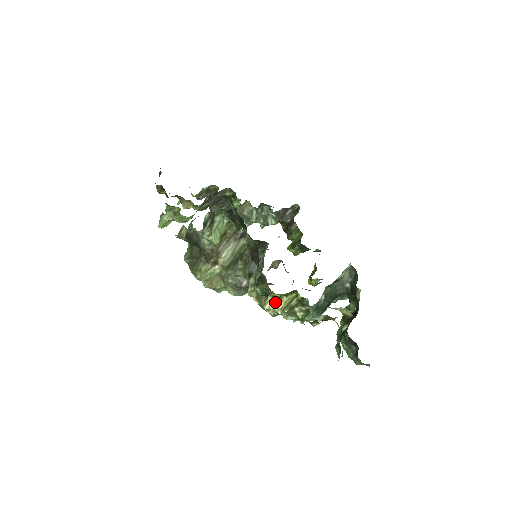
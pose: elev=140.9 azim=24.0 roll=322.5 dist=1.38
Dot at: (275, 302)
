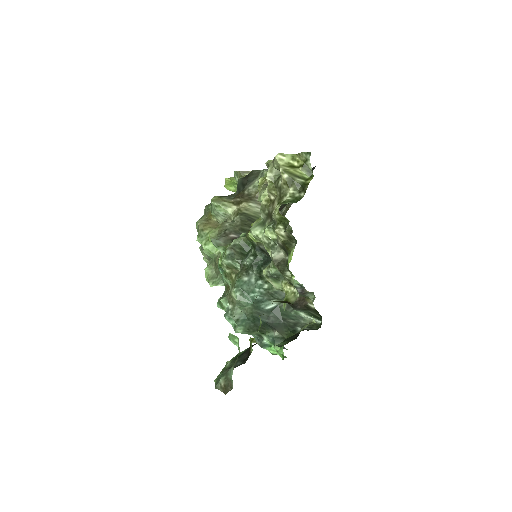
Dot at: (288, 164)
